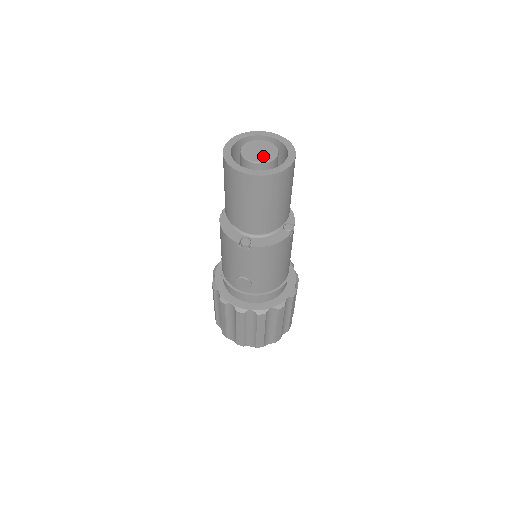
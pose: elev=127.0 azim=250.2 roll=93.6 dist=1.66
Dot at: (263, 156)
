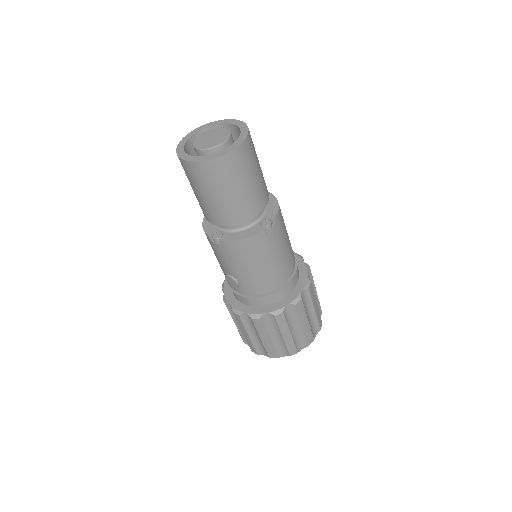
Dot at: (211, 142)
